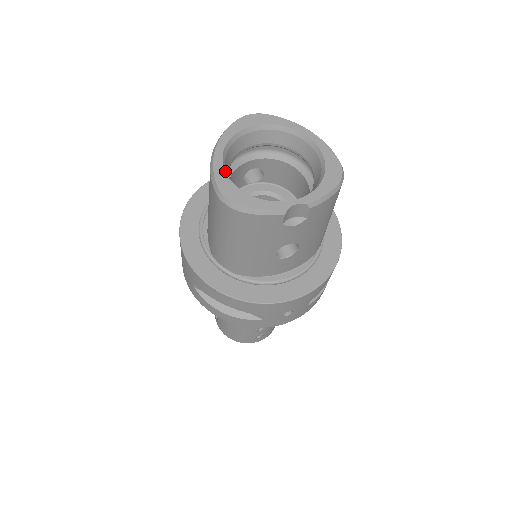
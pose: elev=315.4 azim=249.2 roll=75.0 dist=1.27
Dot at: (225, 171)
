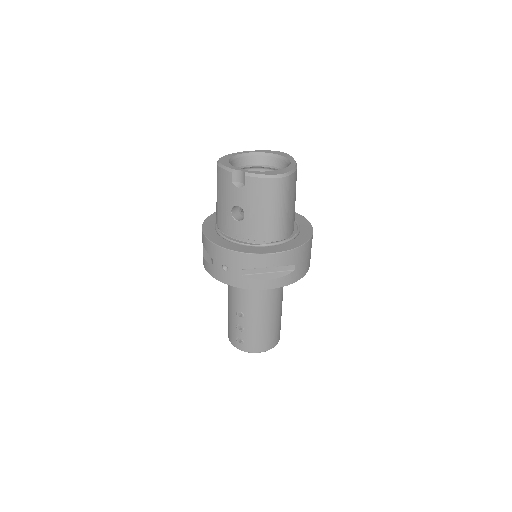
Dot at: (234, 156)
